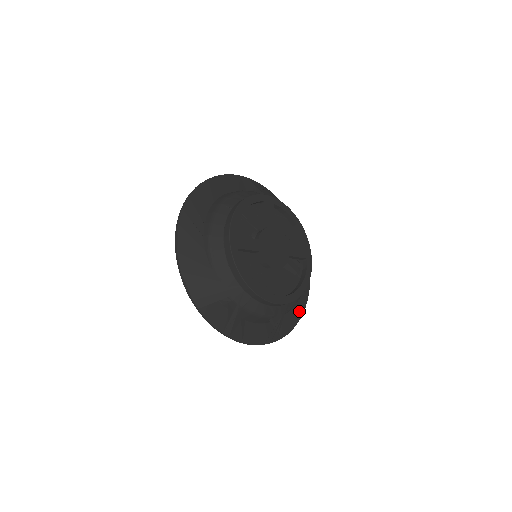
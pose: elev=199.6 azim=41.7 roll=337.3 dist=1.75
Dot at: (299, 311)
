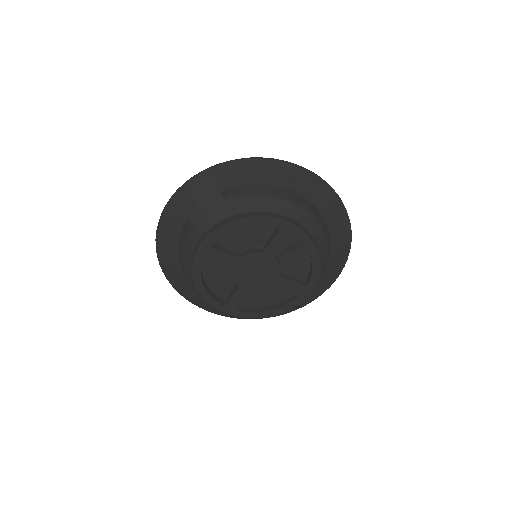
Dot at: (343, 224)
